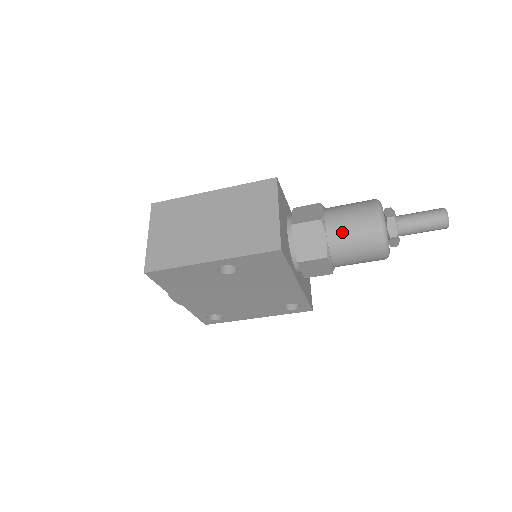
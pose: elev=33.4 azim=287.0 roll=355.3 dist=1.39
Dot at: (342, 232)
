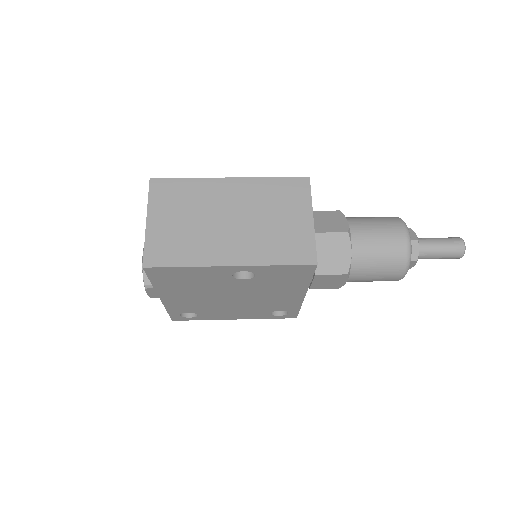
Dot at: (368, 249)
